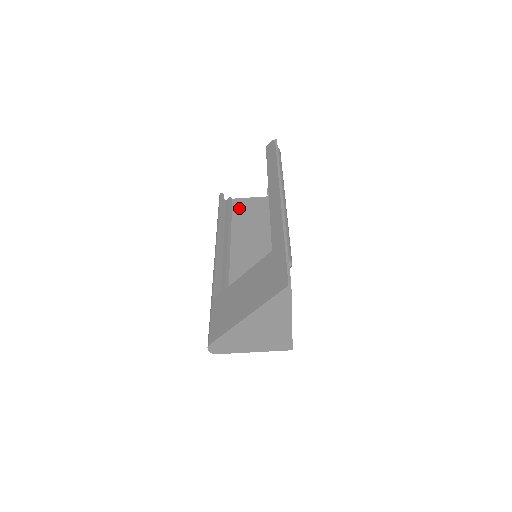
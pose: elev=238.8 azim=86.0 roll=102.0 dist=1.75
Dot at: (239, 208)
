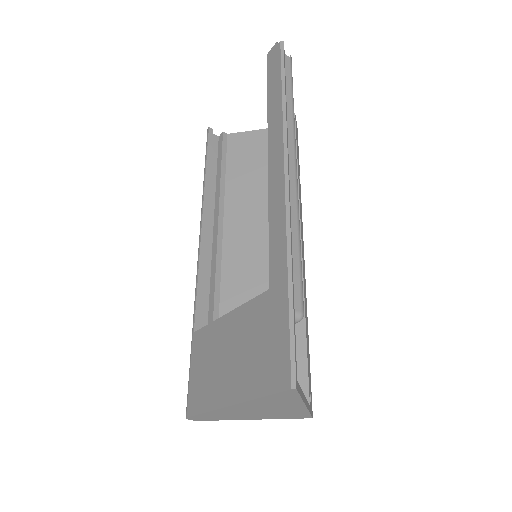
Dot at: (237, 151)
